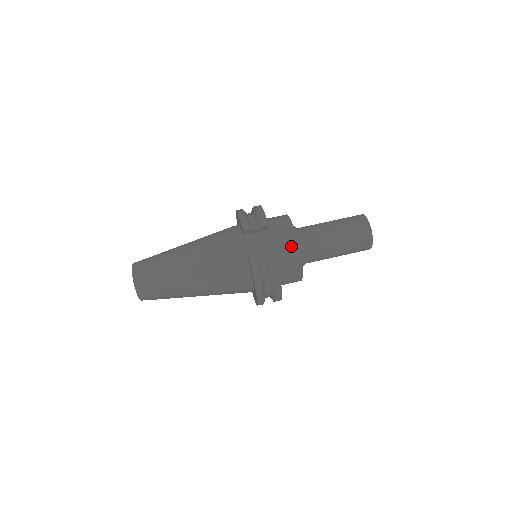
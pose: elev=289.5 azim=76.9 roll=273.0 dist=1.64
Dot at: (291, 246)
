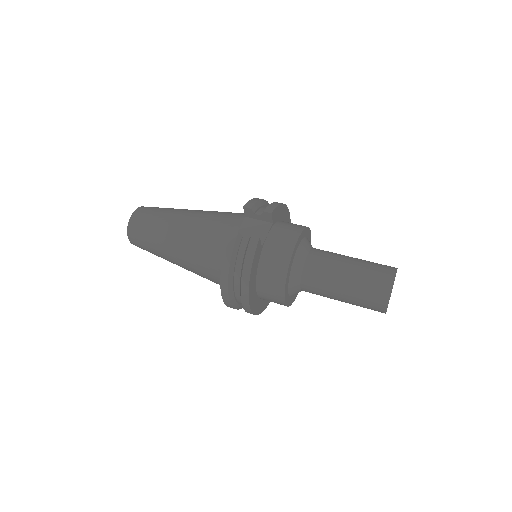
Dot at: (285, 248)
